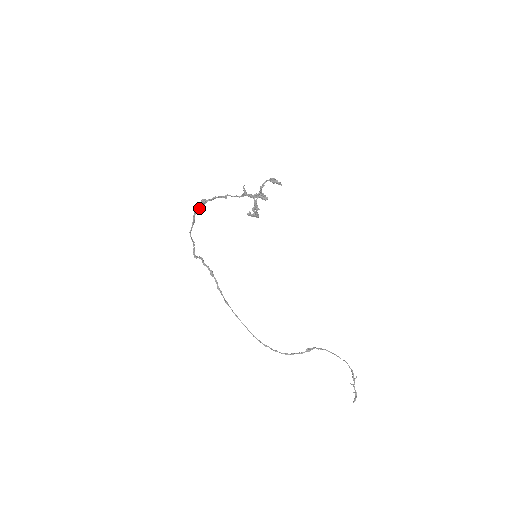
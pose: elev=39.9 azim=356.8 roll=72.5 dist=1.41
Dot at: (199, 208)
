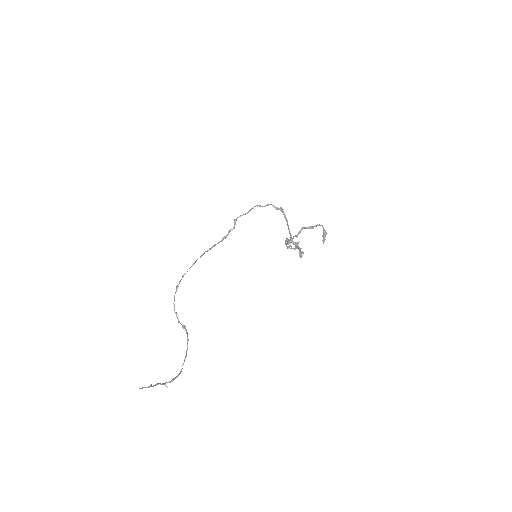
Dot at: (276, 207)
